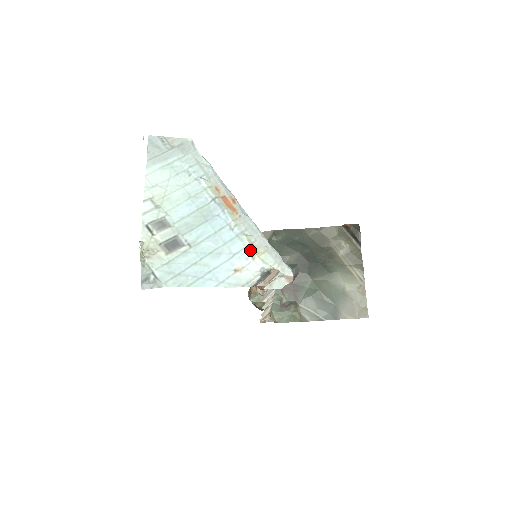
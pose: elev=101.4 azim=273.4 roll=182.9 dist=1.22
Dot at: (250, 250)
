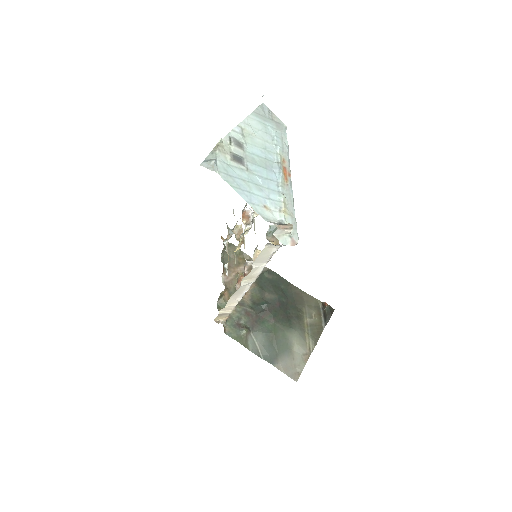
Dot at: (281, 205)
